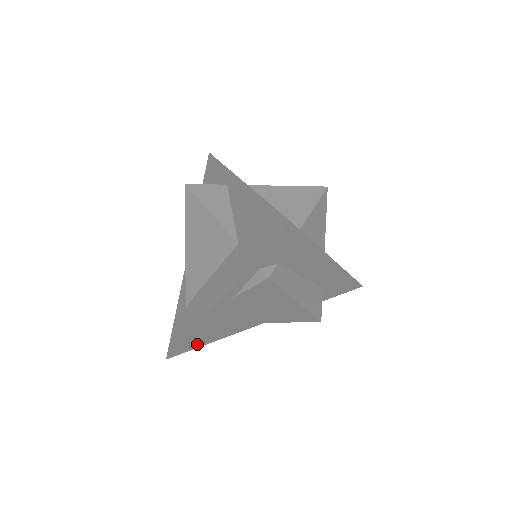
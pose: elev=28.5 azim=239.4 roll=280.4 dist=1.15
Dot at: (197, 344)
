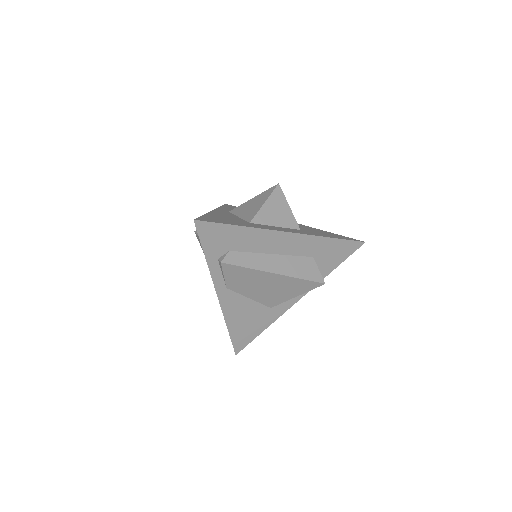
Dot at: (249, 336)
